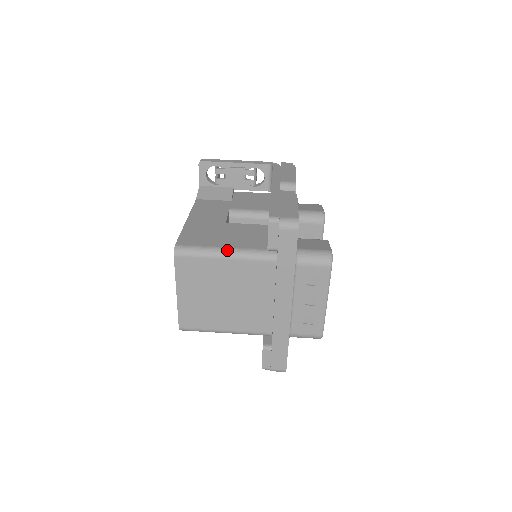
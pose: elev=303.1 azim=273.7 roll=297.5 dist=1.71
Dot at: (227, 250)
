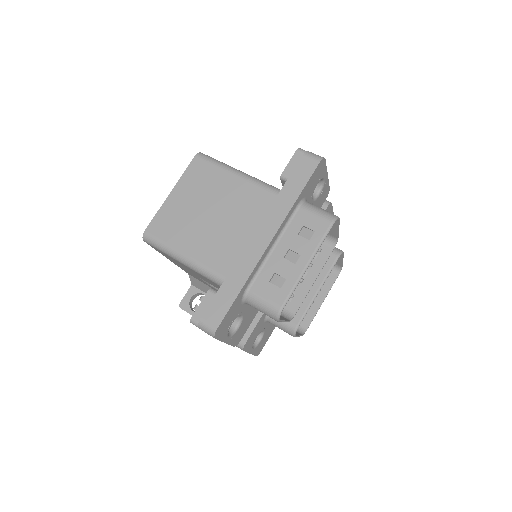
Dot at: (243, 172)
